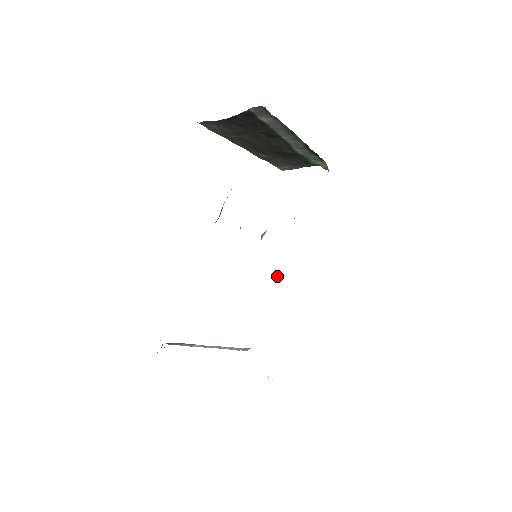
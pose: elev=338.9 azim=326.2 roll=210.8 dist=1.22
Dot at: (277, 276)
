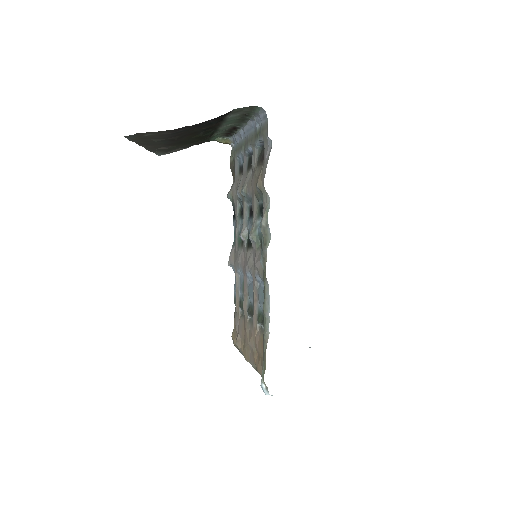
Dot at: (230, 264)
